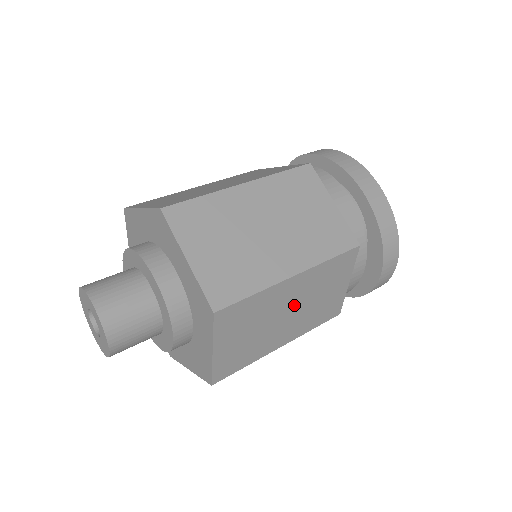
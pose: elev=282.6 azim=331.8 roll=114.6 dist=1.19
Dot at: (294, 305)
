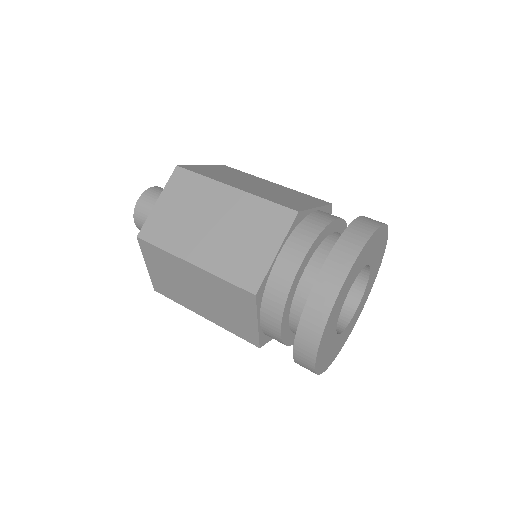
Dot at: (202, 290)
